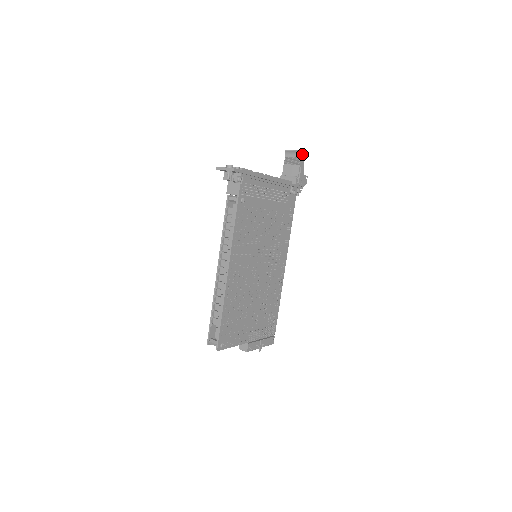
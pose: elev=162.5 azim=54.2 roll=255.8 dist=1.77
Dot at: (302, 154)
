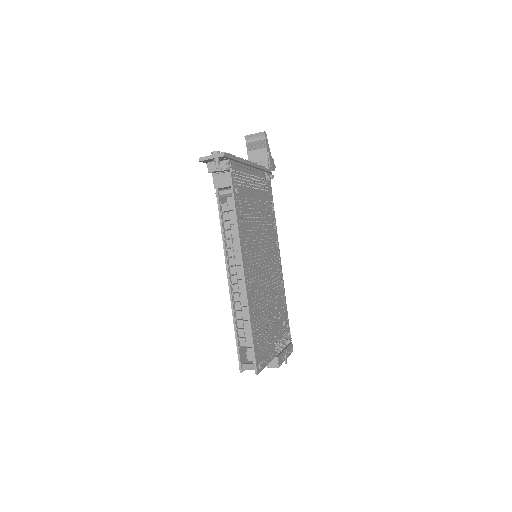
Dot at: (265, 136)
